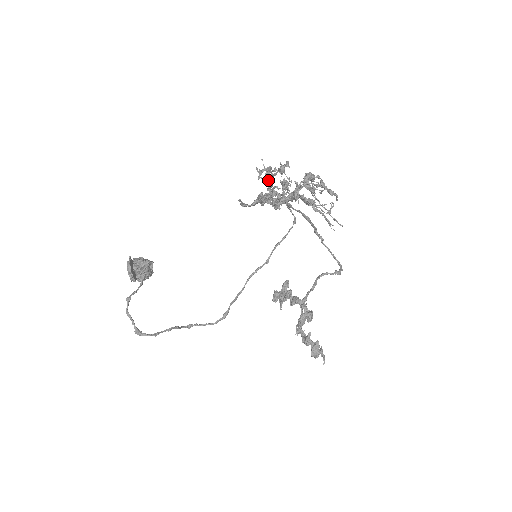
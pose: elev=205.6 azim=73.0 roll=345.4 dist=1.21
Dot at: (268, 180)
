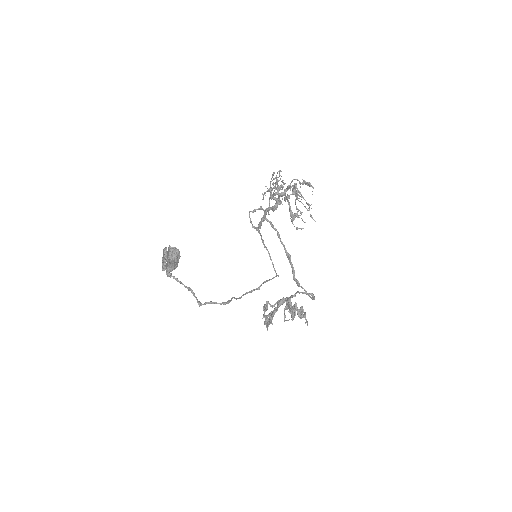
Dot at: (271, 190)
